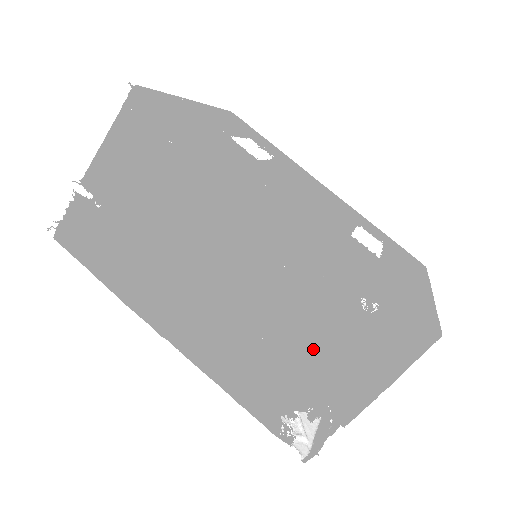
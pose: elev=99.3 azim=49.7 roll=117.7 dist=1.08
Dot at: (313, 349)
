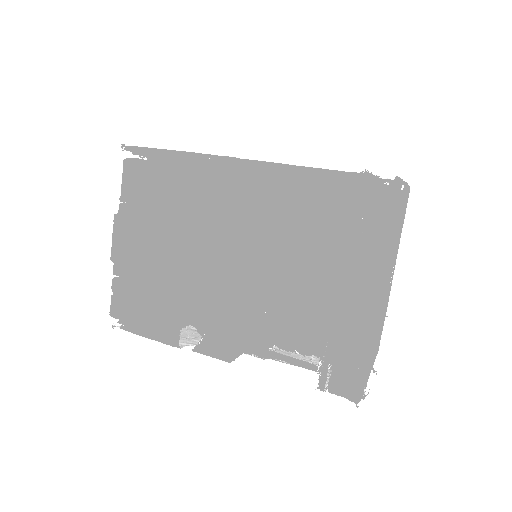
Dot at: occluded
